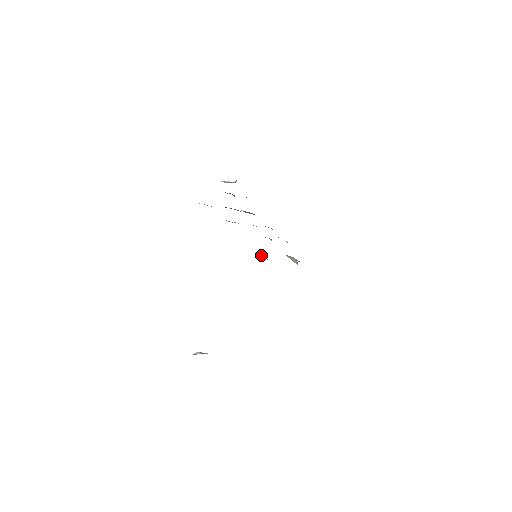
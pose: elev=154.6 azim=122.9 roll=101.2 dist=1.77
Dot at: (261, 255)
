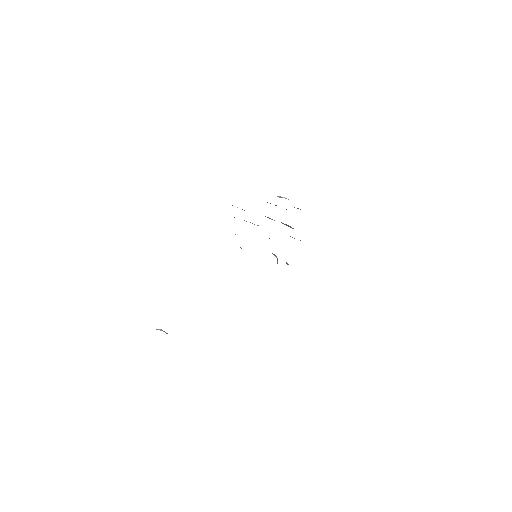
Dot at: occluded
